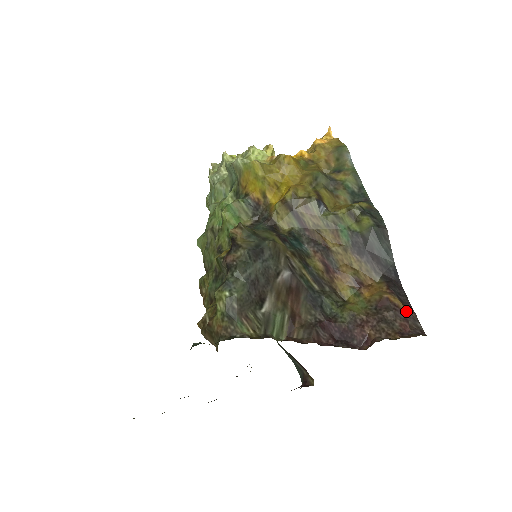
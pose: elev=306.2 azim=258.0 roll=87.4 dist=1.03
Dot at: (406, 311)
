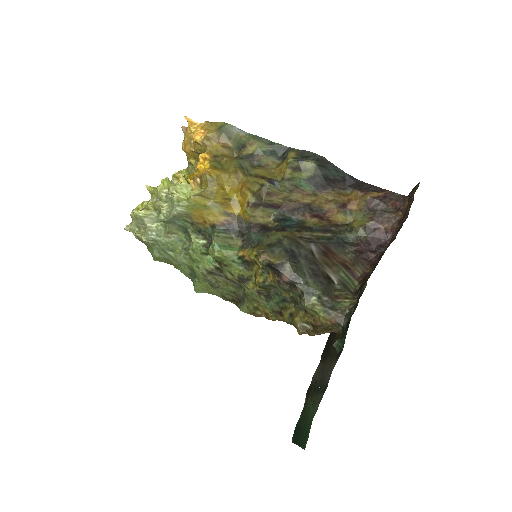
Dot at: (385, 194)
